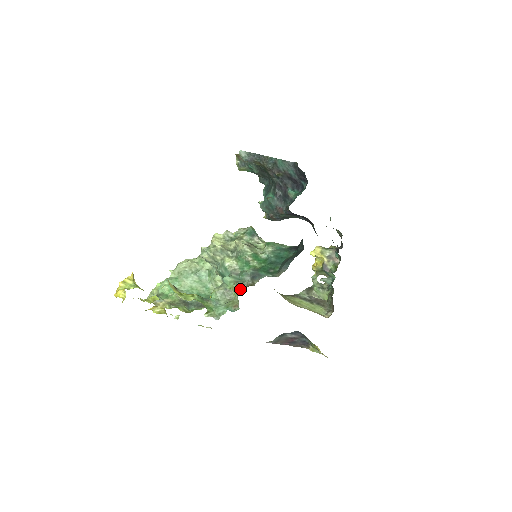
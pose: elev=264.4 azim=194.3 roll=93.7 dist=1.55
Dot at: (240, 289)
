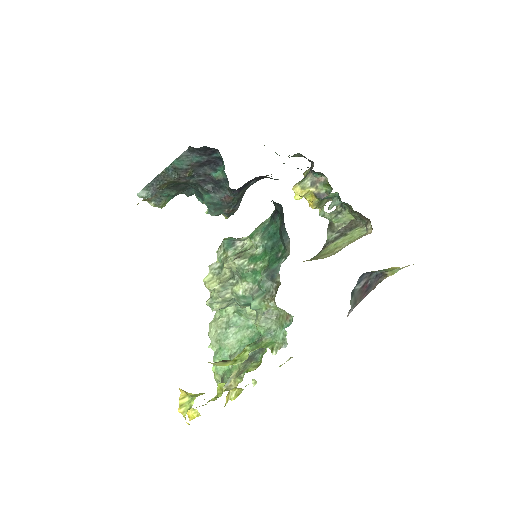
Dot at: (273, 300)
